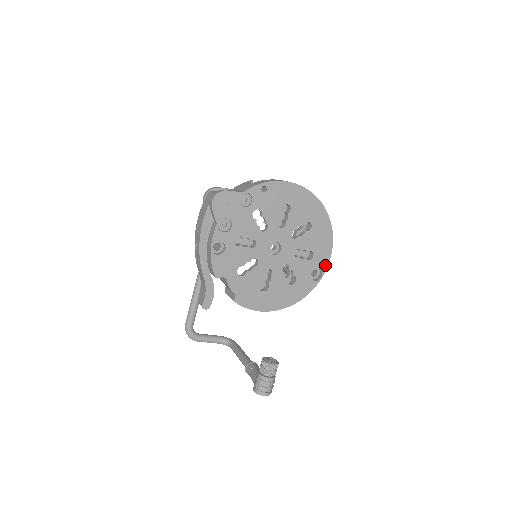
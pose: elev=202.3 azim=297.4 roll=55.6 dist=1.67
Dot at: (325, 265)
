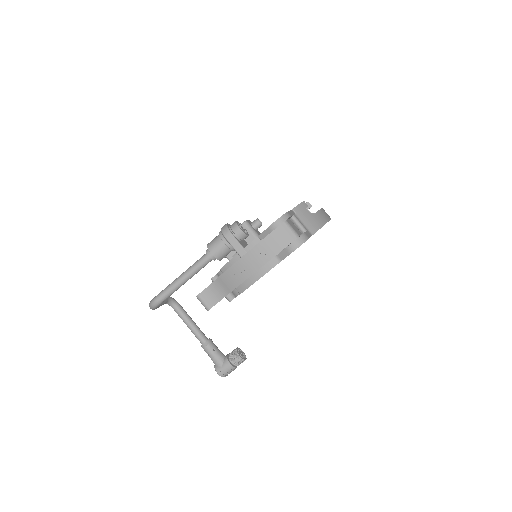
Dot at: occluded
